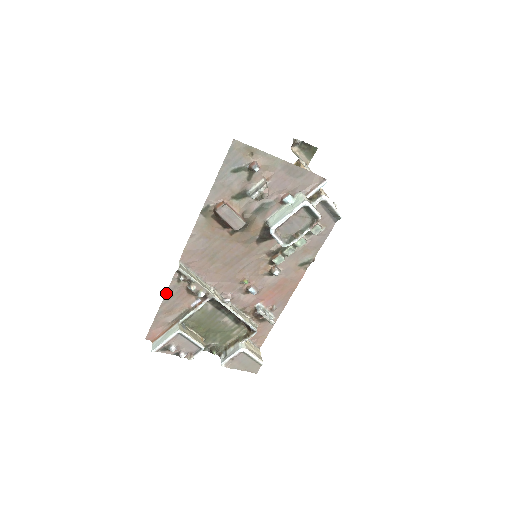
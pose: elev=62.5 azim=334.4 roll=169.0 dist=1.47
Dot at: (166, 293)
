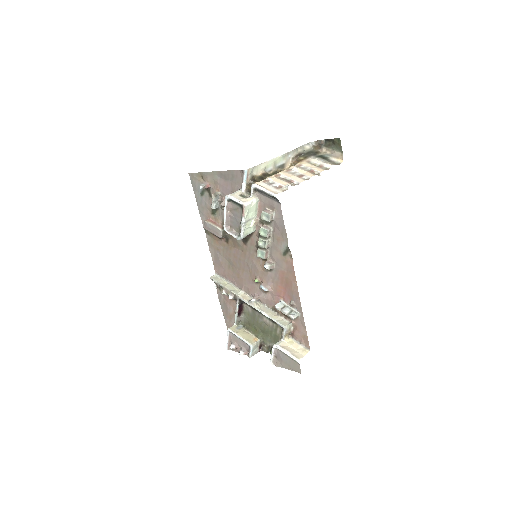
Dot at: (219, 300)
